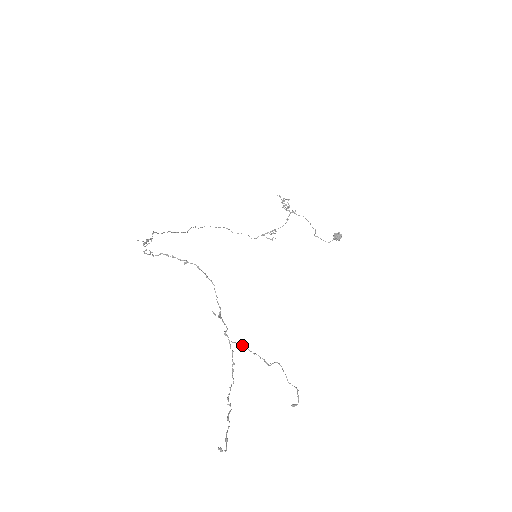
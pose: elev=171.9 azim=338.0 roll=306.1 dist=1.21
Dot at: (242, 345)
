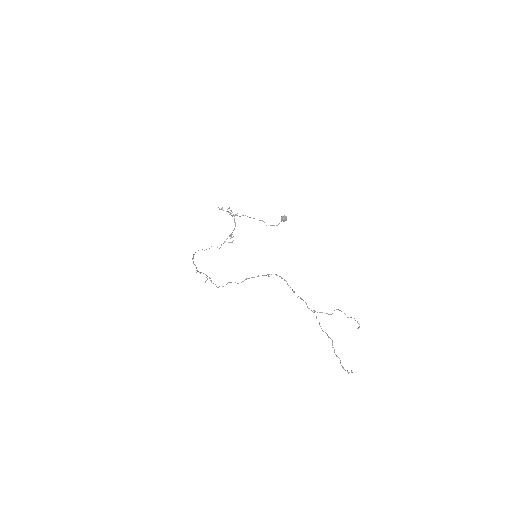
Dot at: (314, 311)
